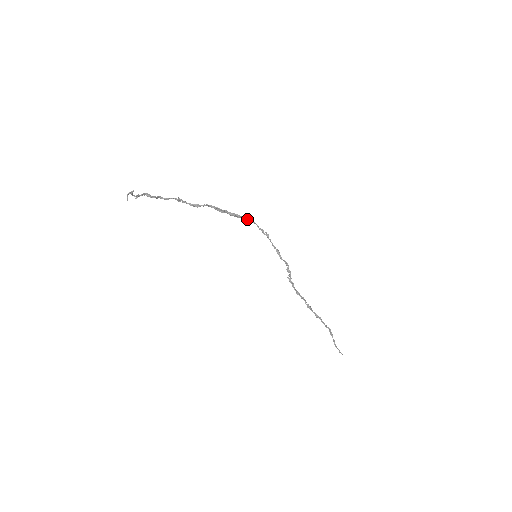
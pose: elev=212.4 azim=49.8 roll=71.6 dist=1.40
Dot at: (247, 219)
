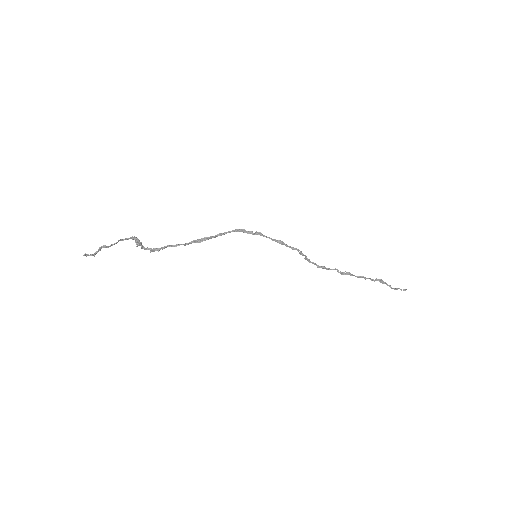
Dot at: (225, 233)
